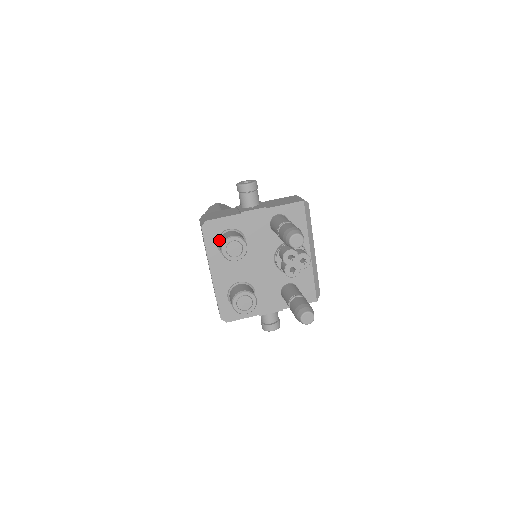
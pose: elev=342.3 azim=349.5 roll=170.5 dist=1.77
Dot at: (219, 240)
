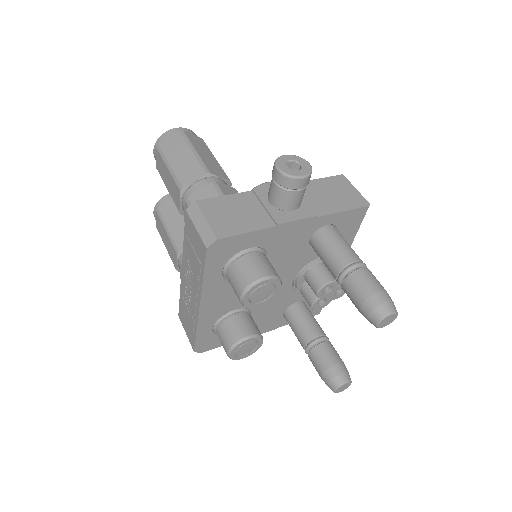
Dot at: (230, 266)
